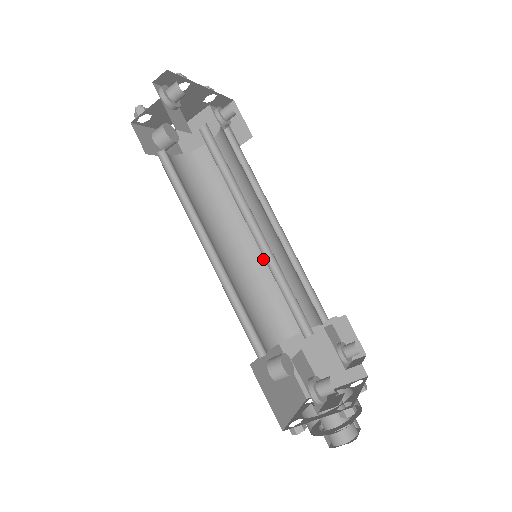
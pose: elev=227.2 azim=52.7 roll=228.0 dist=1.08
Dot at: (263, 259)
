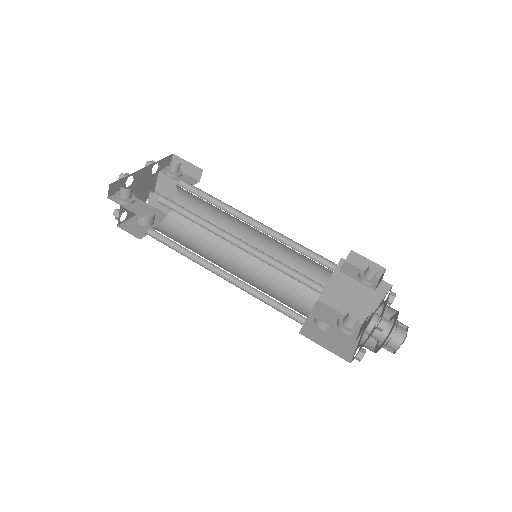
Dot at: (266, 251)
